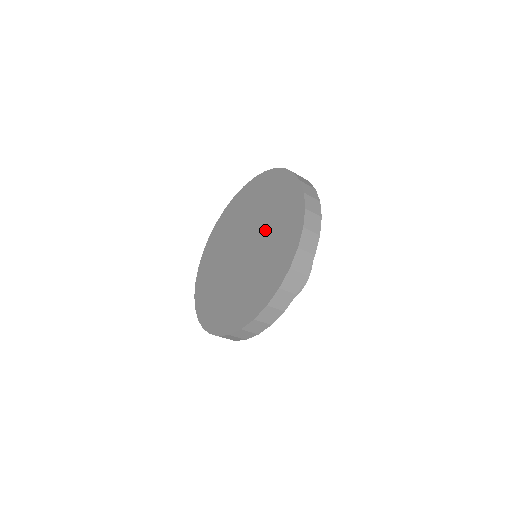
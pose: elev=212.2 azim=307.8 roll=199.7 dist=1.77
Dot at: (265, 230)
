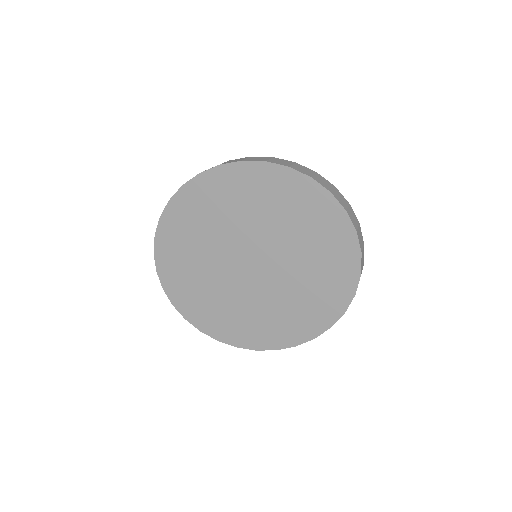
Dot at: (292, 261)
